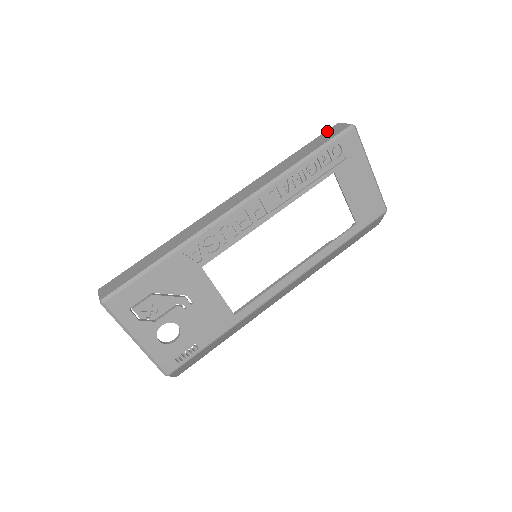
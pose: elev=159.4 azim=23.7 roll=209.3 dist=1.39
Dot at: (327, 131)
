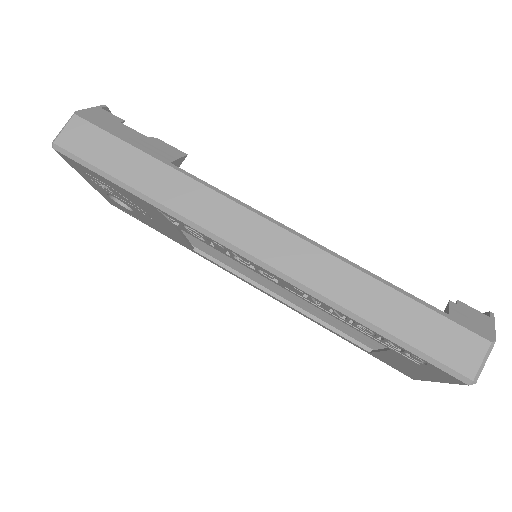
Dot at: (461, 331)
